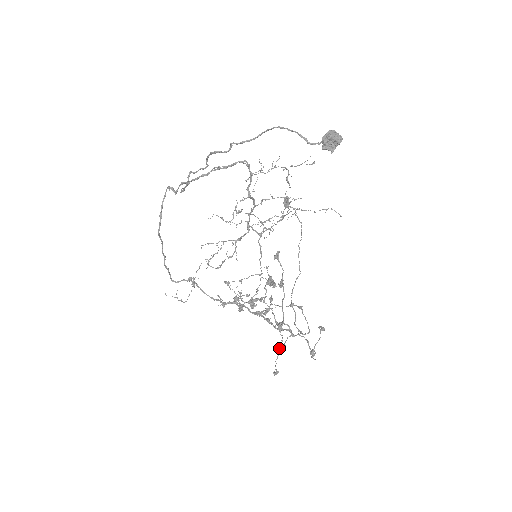
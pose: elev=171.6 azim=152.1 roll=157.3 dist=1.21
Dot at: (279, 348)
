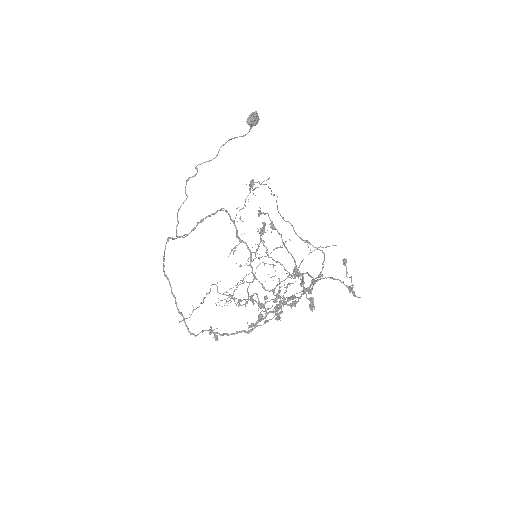
Dot at: (301, 280)
